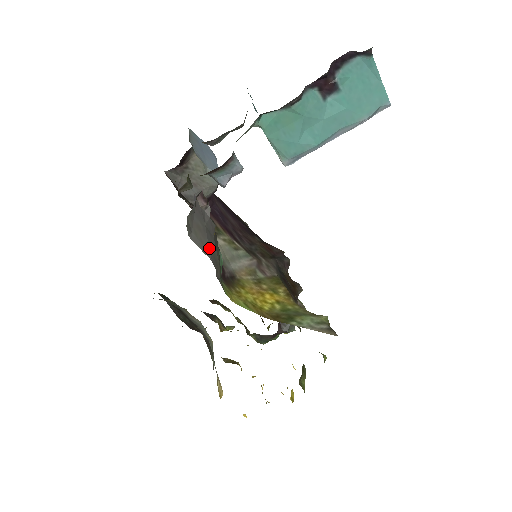
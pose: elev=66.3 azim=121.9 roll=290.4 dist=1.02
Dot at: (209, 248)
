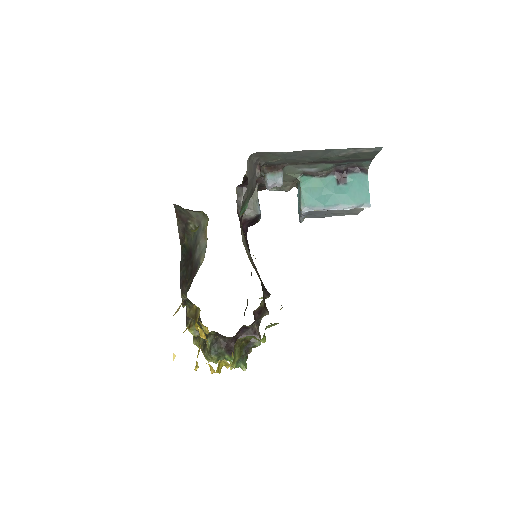
Dot at: (250, 180)
